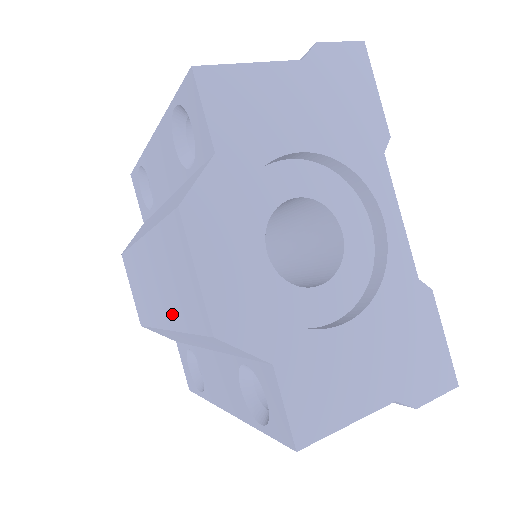
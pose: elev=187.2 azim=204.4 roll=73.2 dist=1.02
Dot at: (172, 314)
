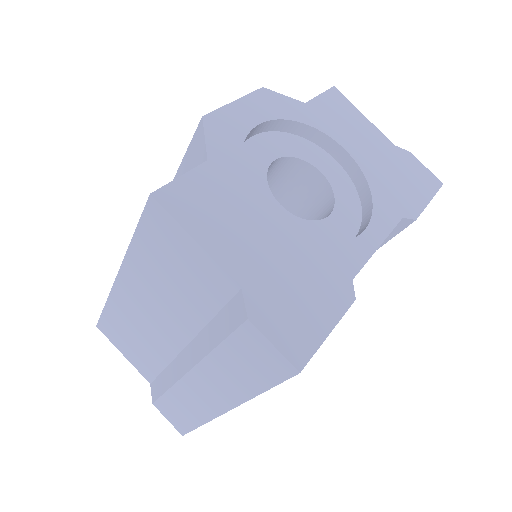
Dot at: occluded
